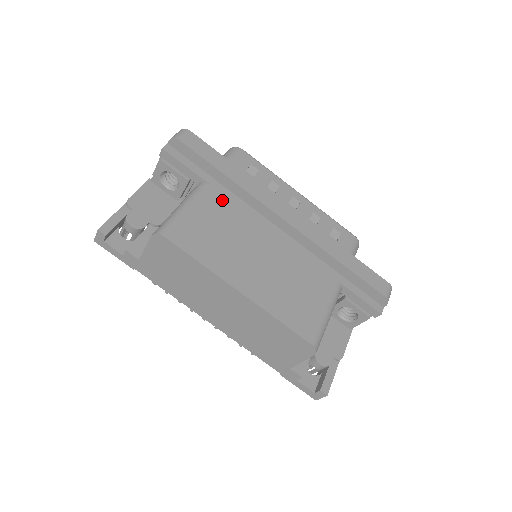
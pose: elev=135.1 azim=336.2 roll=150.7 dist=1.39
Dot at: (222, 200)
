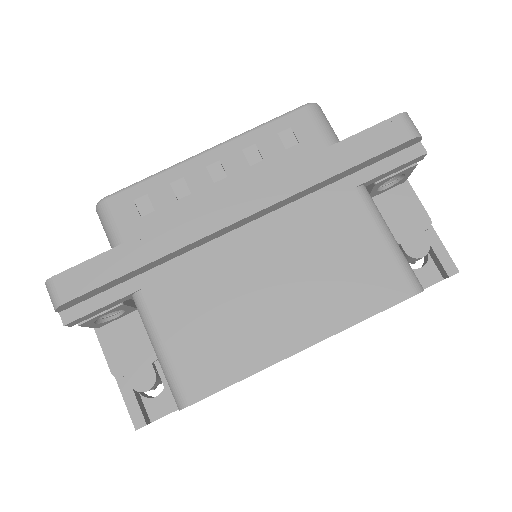
Dot at: (171, 286)
